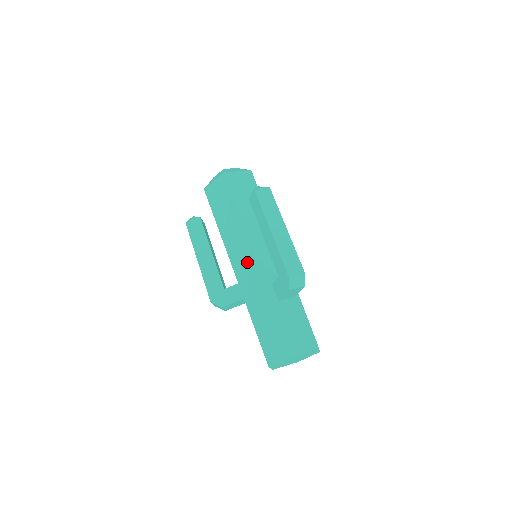
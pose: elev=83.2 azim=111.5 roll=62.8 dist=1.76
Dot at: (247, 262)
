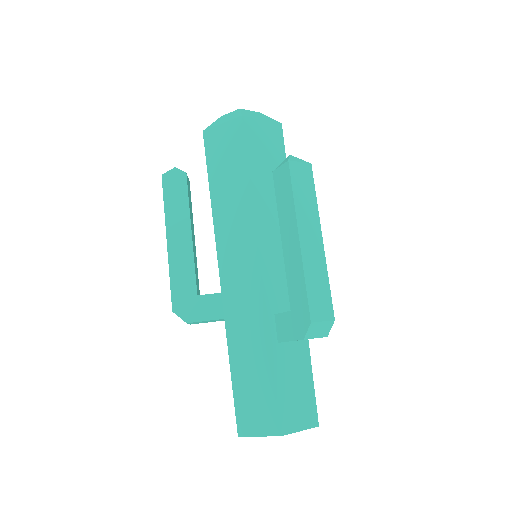
Dot at: (244, 268)
